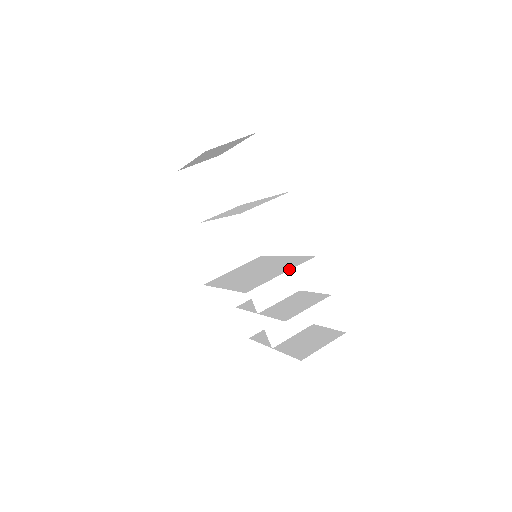
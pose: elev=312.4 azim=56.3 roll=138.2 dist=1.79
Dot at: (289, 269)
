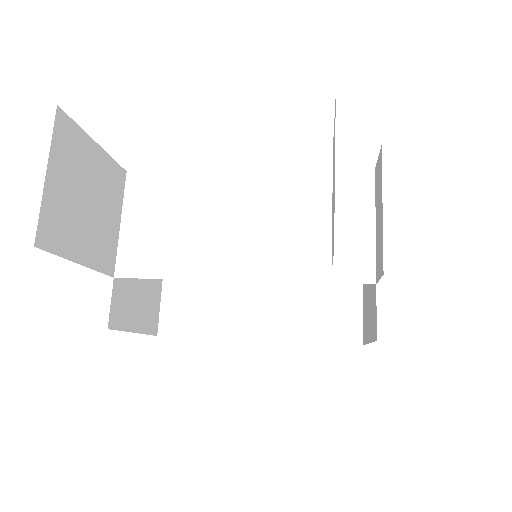
Dot at: occluded
